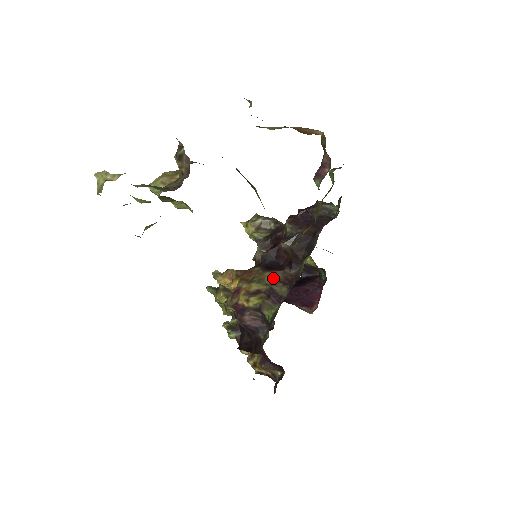
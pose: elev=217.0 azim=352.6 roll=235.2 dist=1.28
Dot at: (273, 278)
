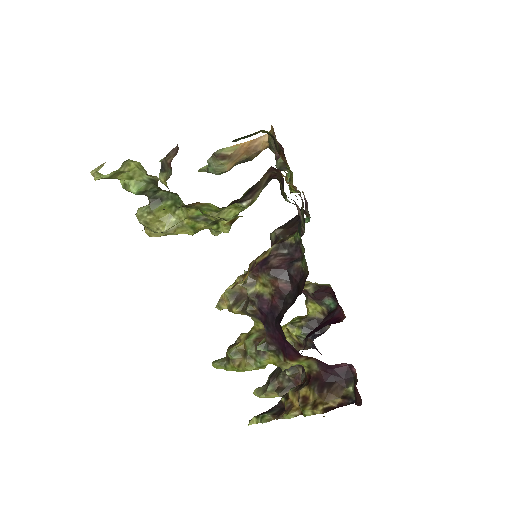
Dot at: occluded
